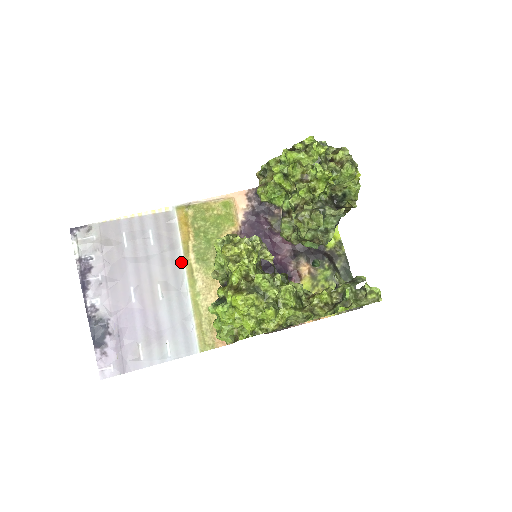
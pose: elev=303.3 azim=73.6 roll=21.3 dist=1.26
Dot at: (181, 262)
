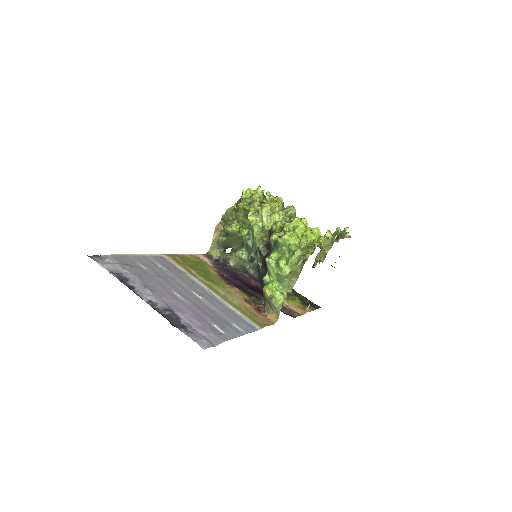
Dot at: (196, 281)
